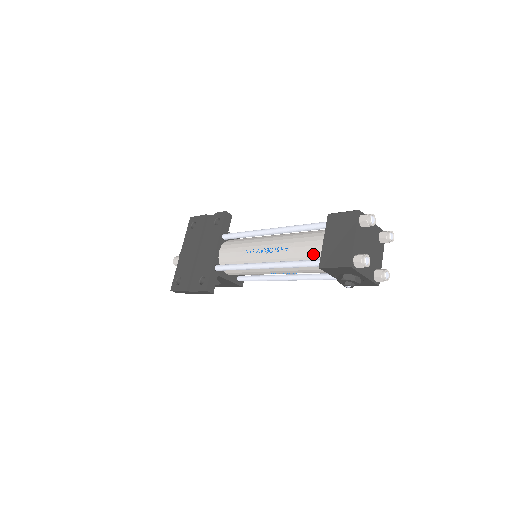
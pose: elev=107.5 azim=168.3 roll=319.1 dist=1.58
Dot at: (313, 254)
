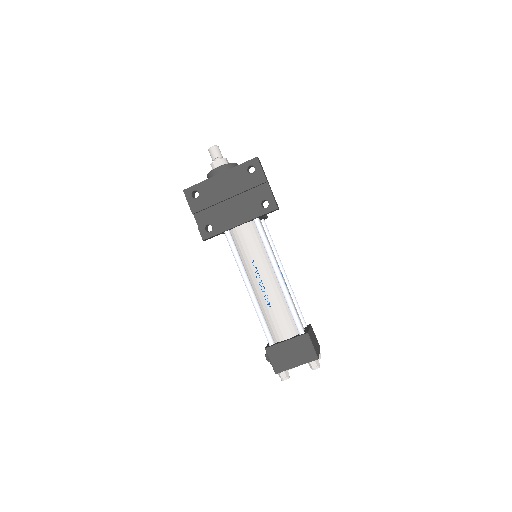
Dot at: (274, 331)
